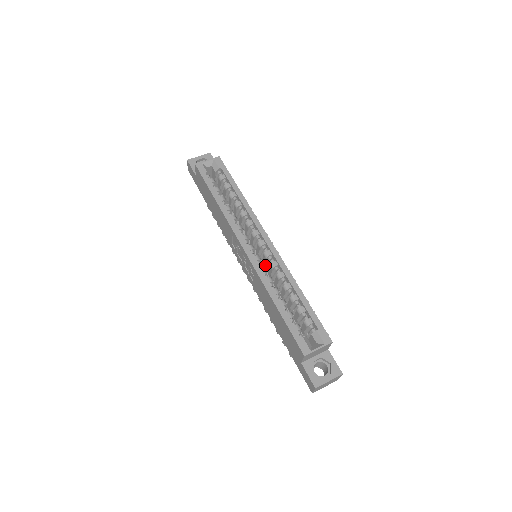
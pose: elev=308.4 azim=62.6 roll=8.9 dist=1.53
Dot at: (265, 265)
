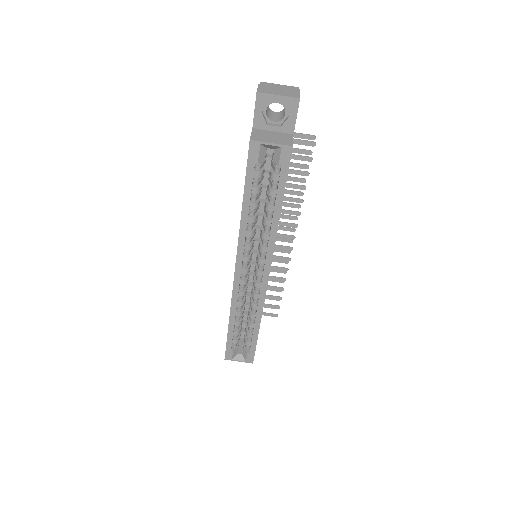
Dot at: (253, 278)
